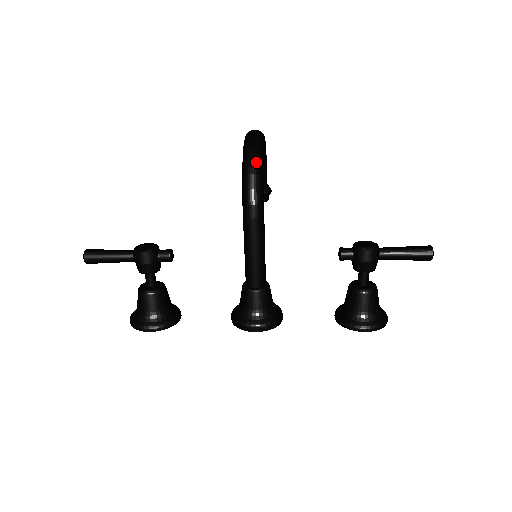
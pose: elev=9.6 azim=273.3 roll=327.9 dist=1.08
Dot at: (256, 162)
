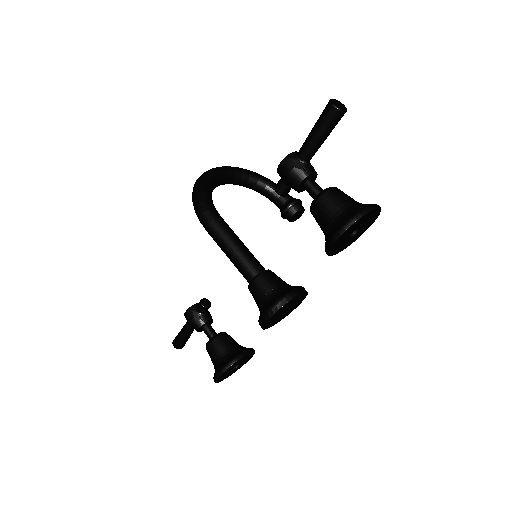
Dot at: (195, 187)
